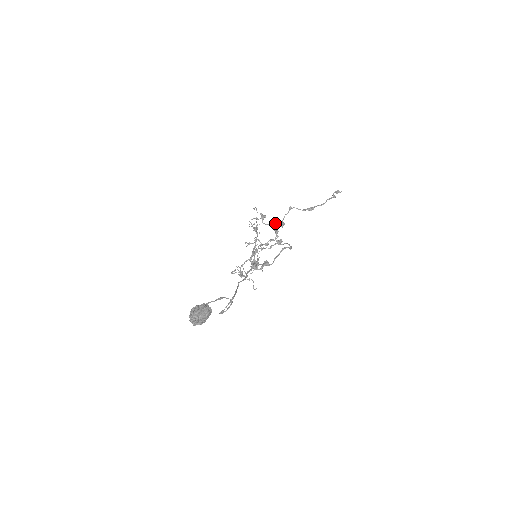
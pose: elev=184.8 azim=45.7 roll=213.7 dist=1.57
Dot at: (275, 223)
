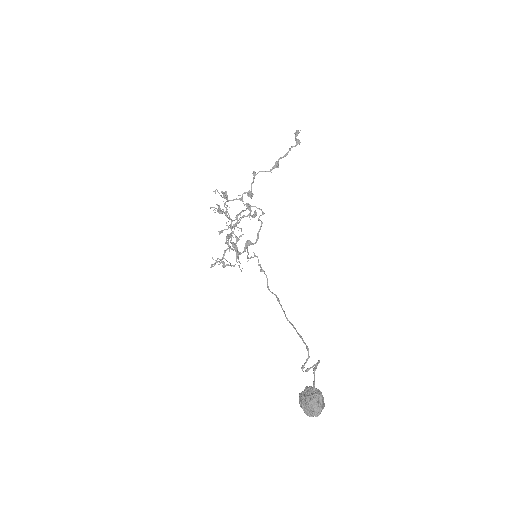
Dot at: occluded
